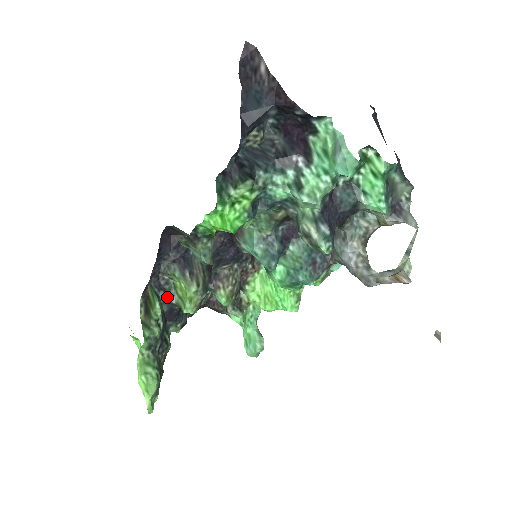
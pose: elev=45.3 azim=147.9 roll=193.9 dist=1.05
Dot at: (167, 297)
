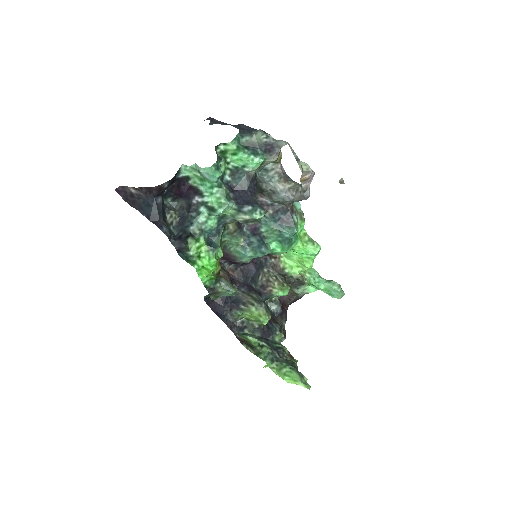
Dot at: (251, 329)
